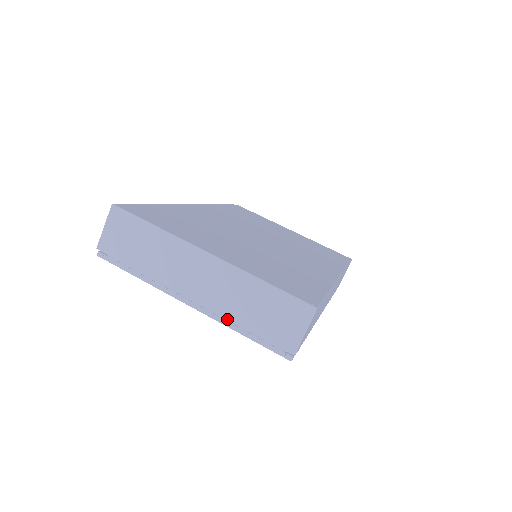
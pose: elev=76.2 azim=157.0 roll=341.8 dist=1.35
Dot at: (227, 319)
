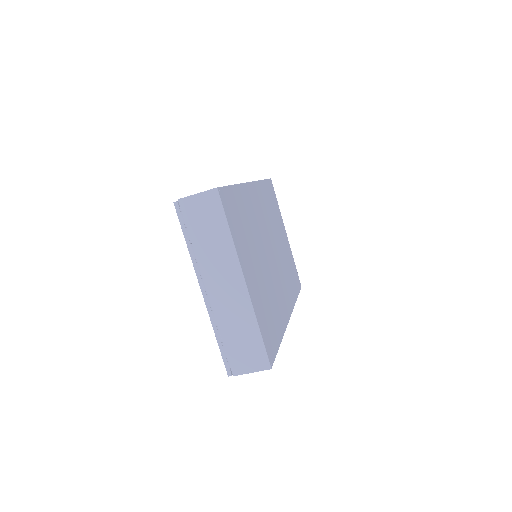
Dot at: (217, 323)
